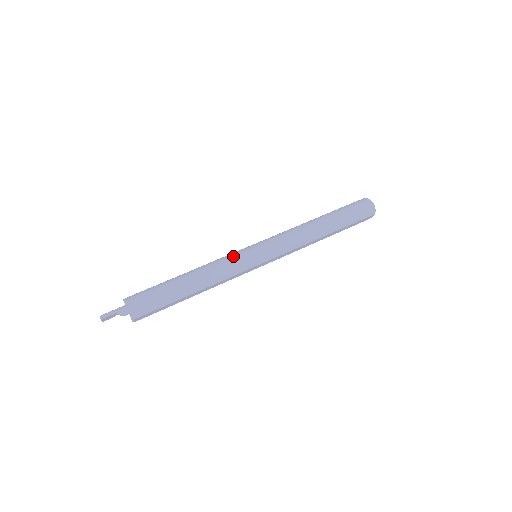
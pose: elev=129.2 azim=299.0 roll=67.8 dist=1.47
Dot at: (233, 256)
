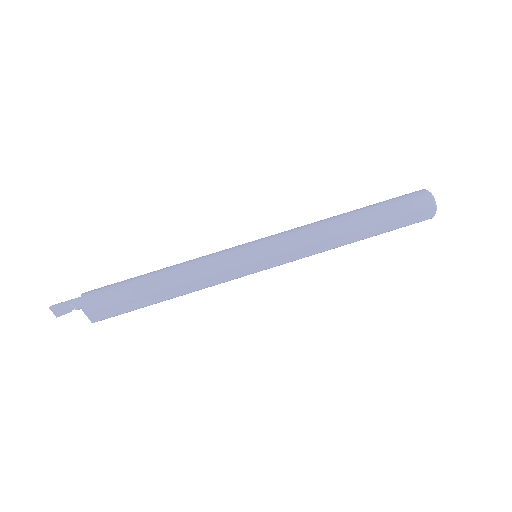
Dot at: occluded
